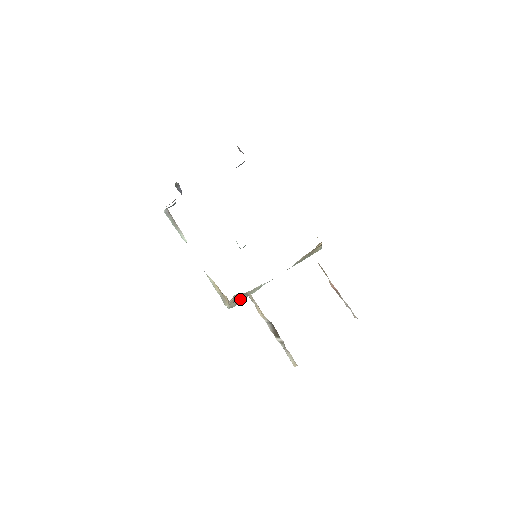
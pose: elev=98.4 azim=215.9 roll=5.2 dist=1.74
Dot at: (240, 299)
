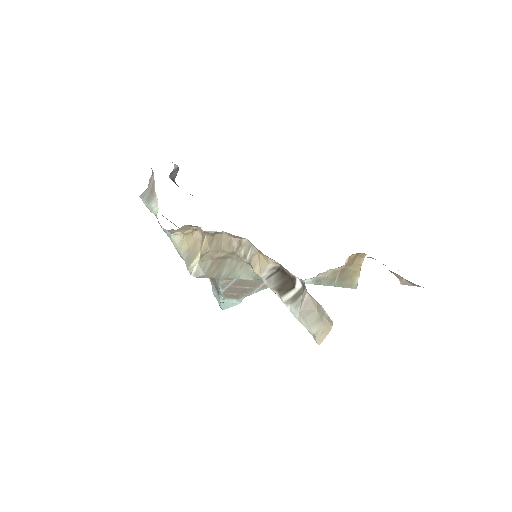
Dot at: (219, 268)
